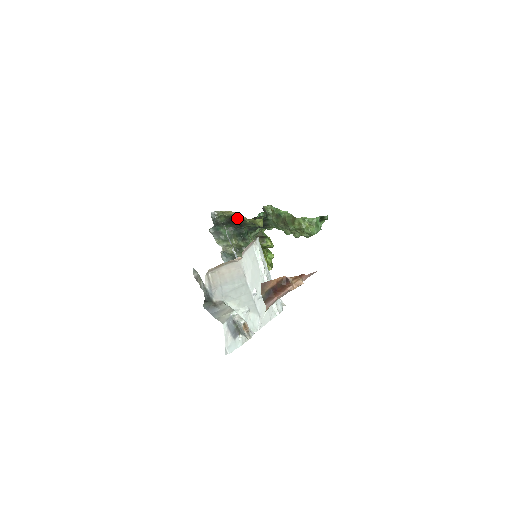
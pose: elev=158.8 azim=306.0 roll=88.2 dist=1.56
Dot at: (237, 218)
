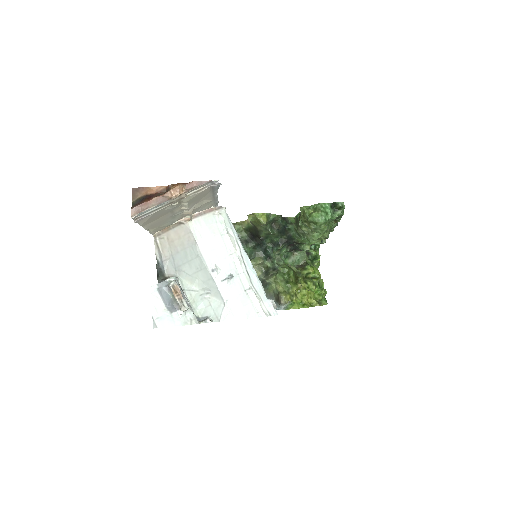
Dot at: (253, 228)
